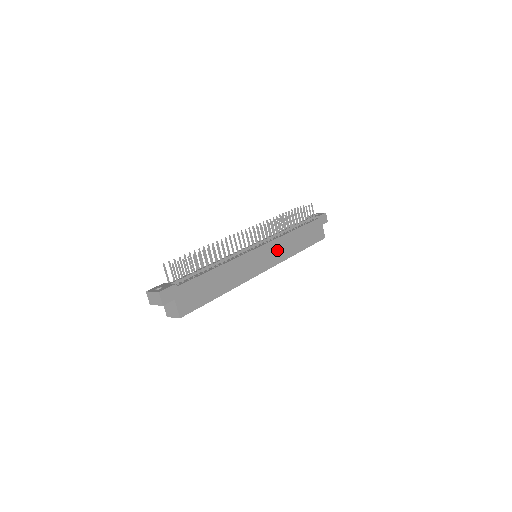
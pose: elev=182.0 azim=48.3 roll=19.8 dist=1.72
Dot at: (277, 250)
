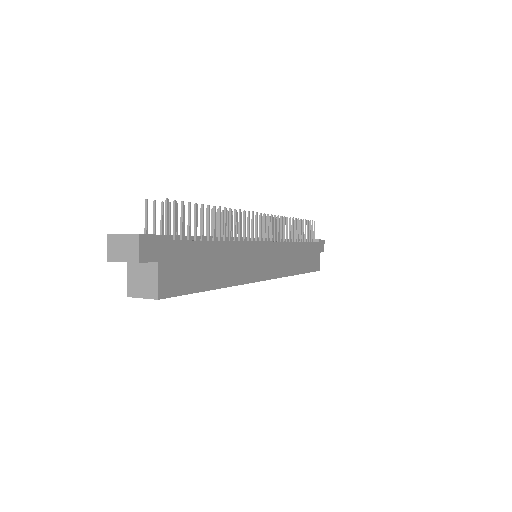
Dot at: (281, 258)
